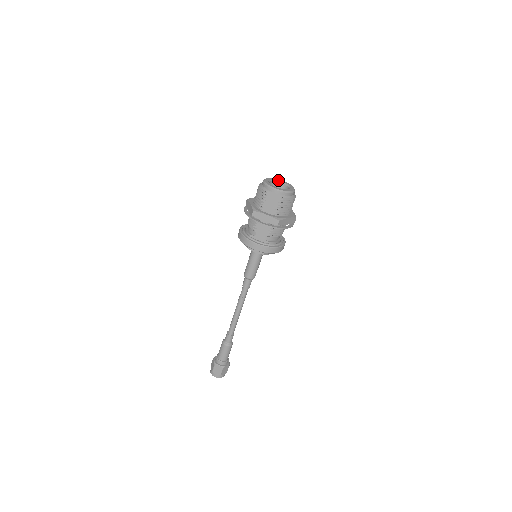
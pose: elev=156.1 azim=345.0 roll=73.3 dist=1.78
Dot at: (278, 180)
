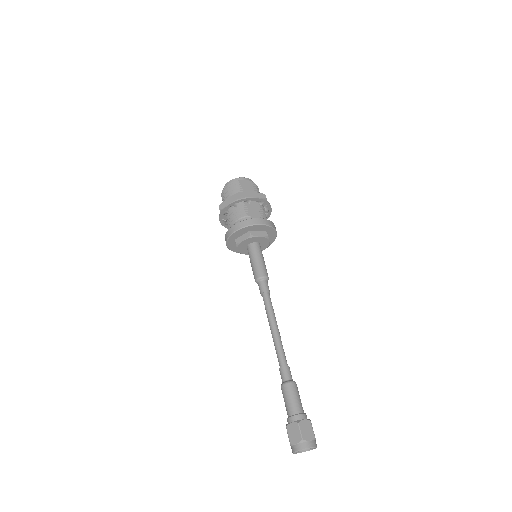
Dot at: occluded
